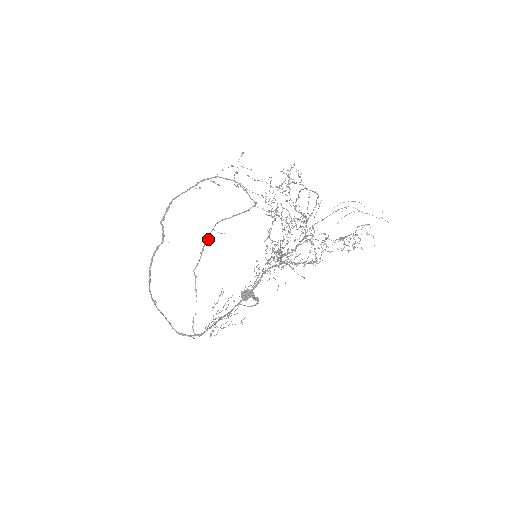
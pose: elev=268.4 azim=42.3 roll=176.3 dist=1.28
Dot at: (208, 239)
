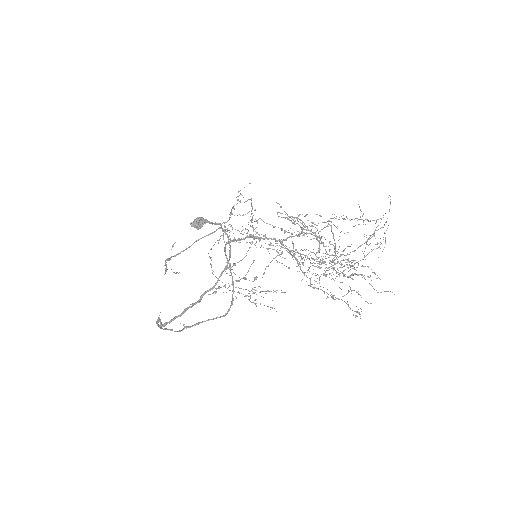
Dot at: occluded
